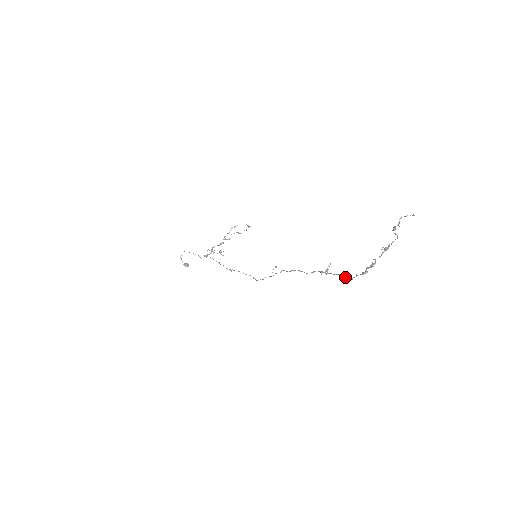
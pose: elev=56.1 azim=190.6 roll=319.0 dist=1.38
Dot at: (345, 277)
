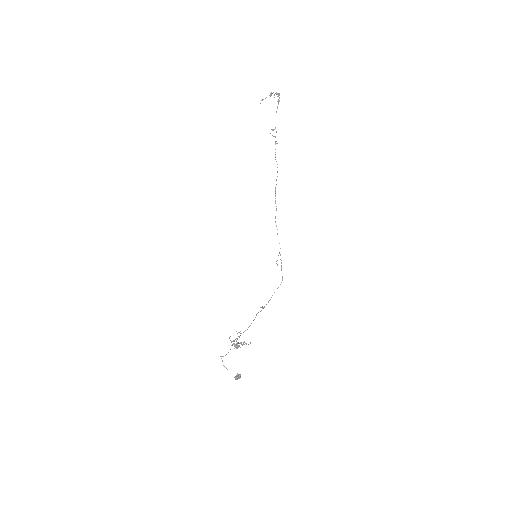
Dot at: occluded
